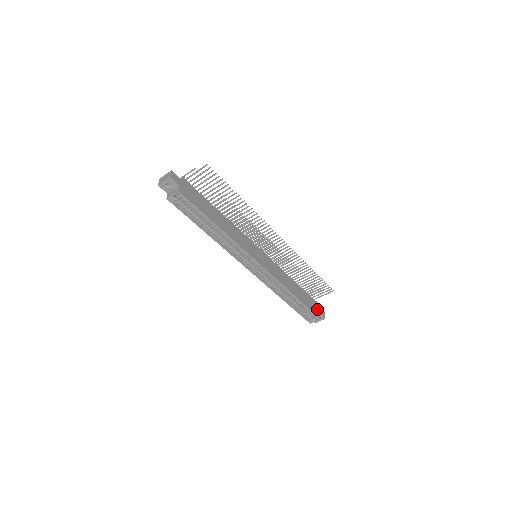
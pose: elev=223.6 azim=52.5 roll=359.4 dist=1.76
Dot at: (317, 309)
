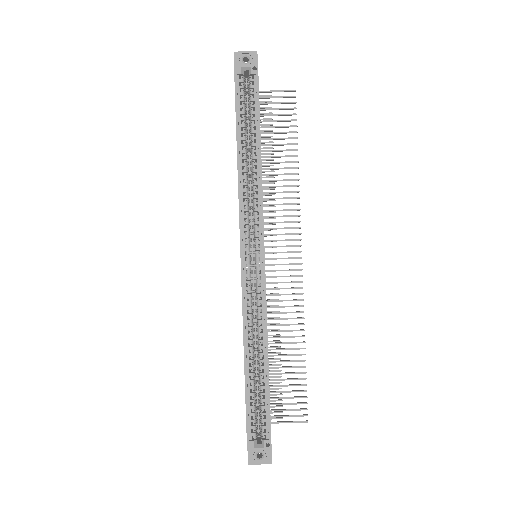
Dot at: occluded
